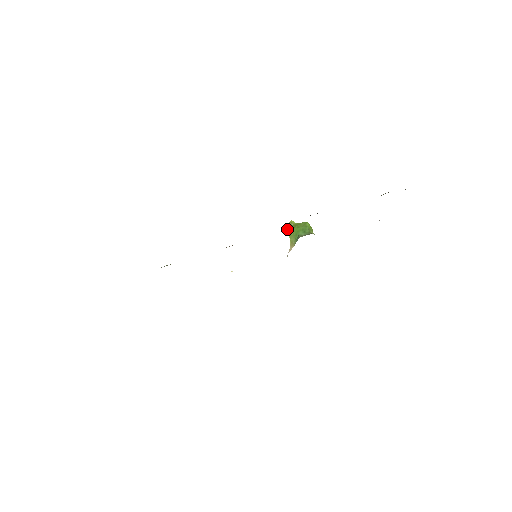
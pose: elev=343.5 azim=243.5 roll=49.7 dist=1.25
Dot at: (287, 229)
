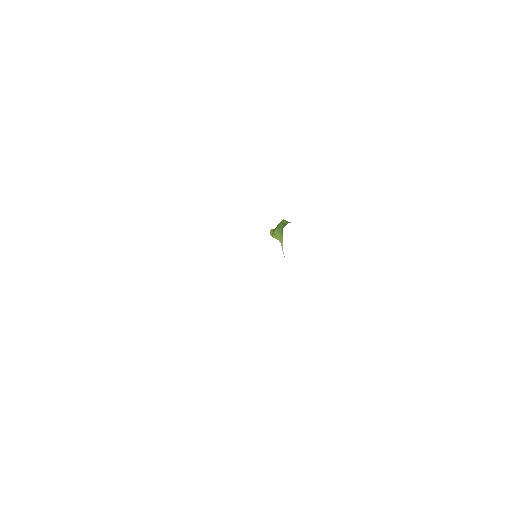
Dot at: occluded
